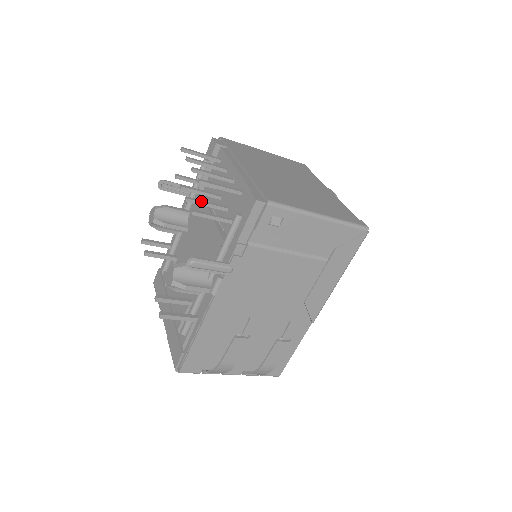
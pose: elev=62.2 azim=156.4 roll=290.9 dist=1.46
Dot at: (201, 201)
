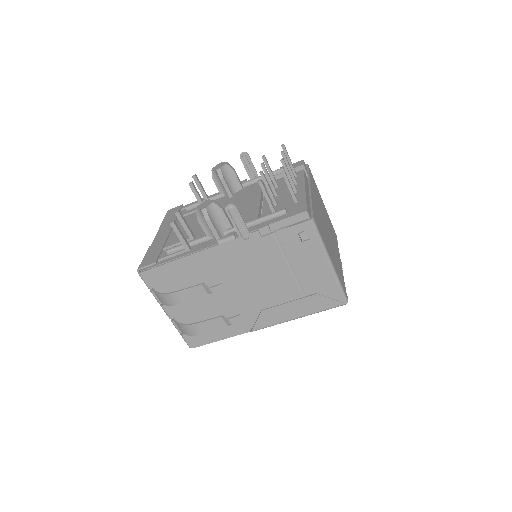
Dot at: occluded
